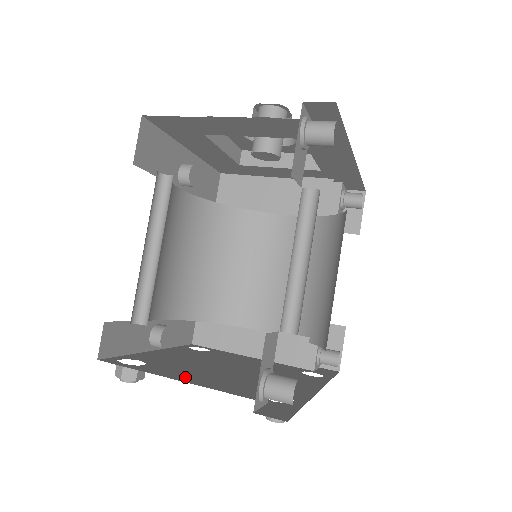
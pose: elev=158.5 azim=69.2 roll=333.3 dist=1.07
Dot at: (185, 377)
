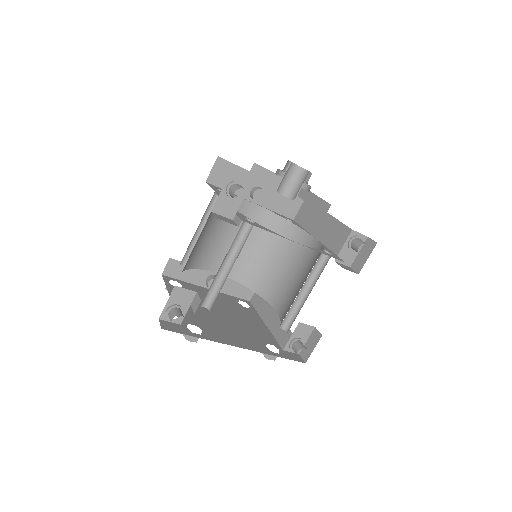
Dot at: occluded
